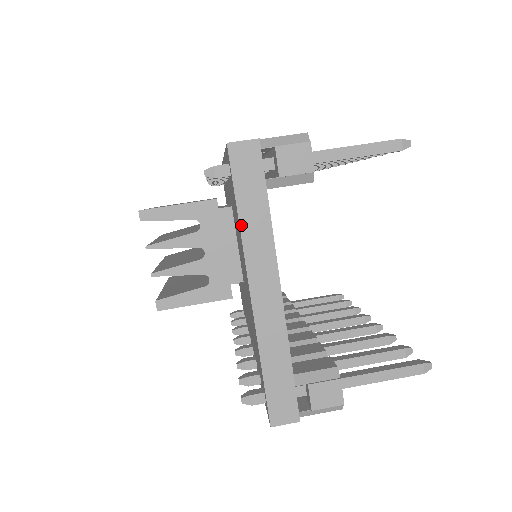
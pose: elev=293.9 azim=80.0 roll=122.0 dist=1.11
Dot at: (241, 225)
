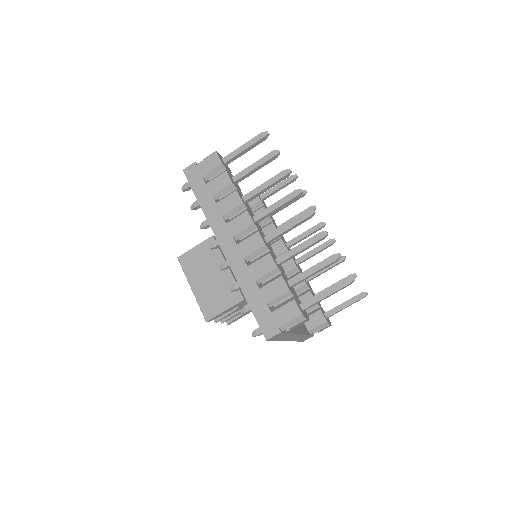
Dot at: occluded
